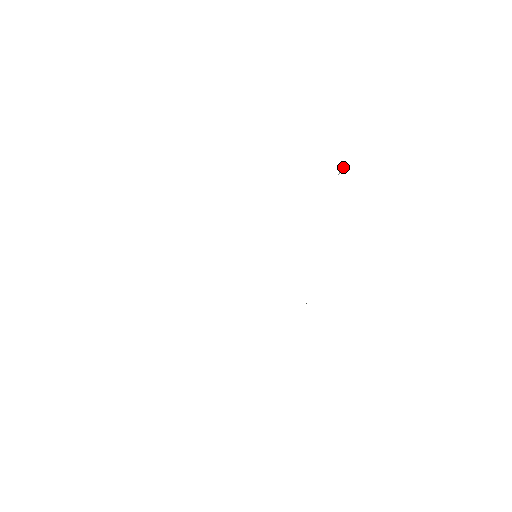
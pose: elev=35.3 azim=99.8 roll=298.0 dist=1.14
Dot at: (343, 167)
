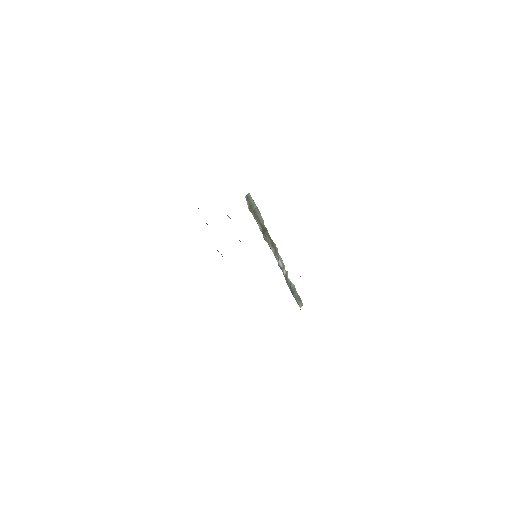
Dot at: (249, 209)
